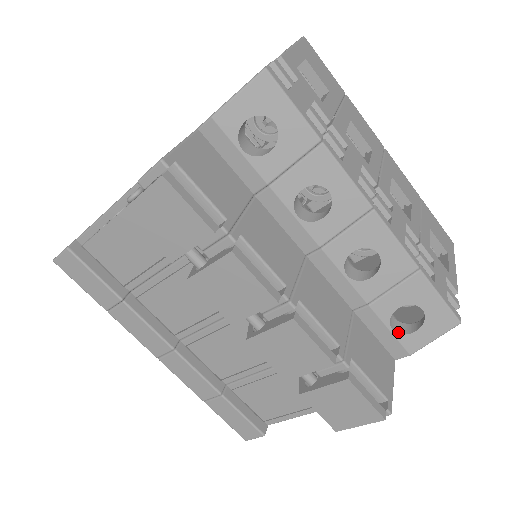
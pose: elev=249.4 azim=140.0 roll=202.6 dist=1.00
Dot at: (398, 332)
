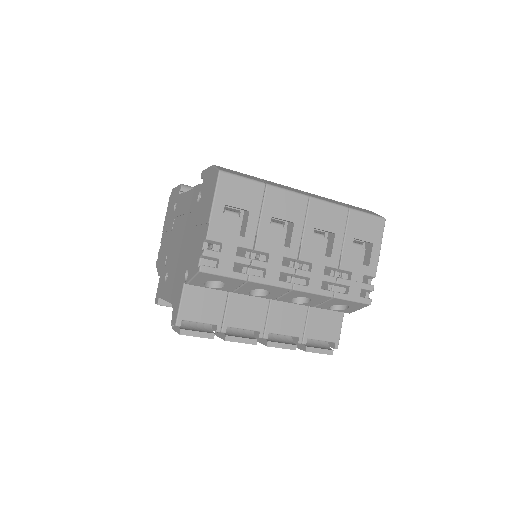
Dot at: (337, 309)
